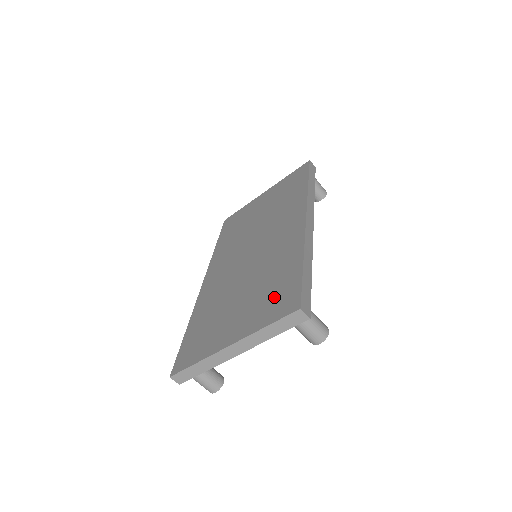
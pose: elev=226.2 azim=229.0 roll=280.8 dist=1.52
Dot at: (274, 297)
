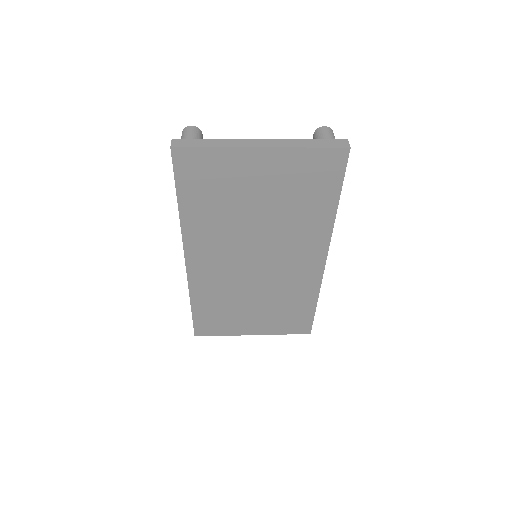
Dot at: (290, 320)
